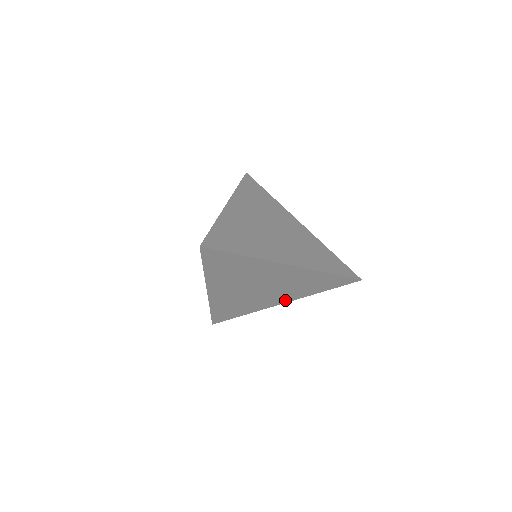
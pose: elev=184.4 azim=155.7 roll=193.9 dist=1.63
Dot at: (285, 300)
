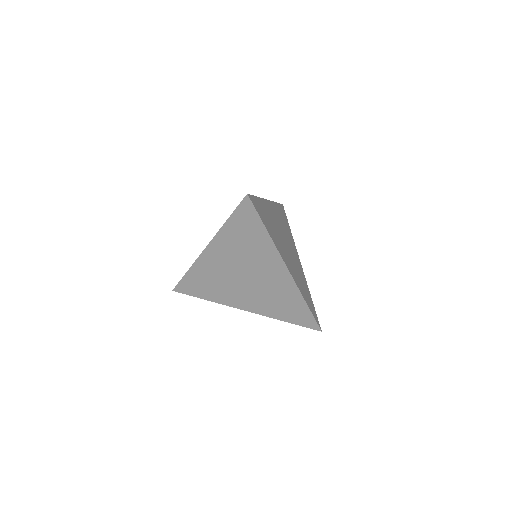
Dot at: (250, 308)
